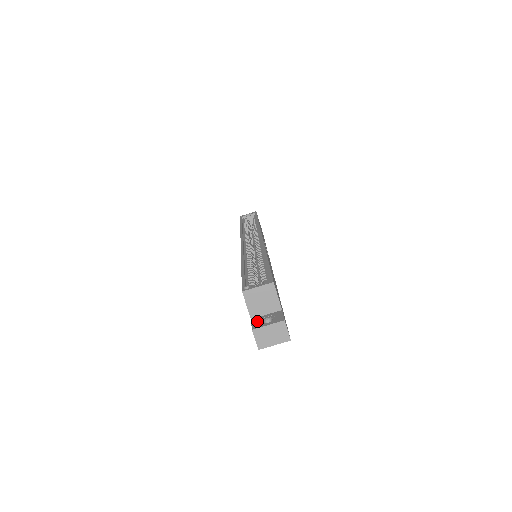
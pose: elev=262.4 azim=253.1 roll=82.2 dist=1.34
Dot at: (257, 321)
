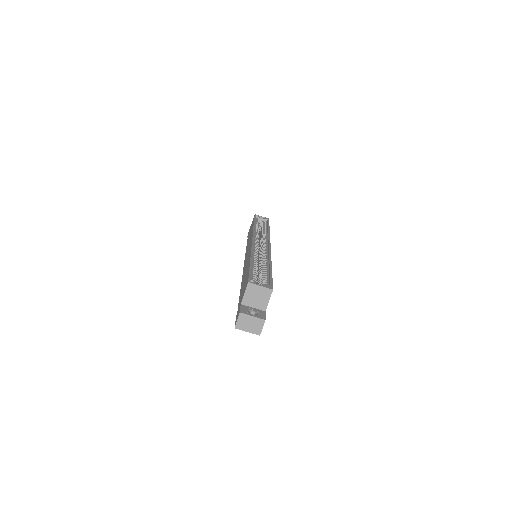
Dot at: (245, 308)
